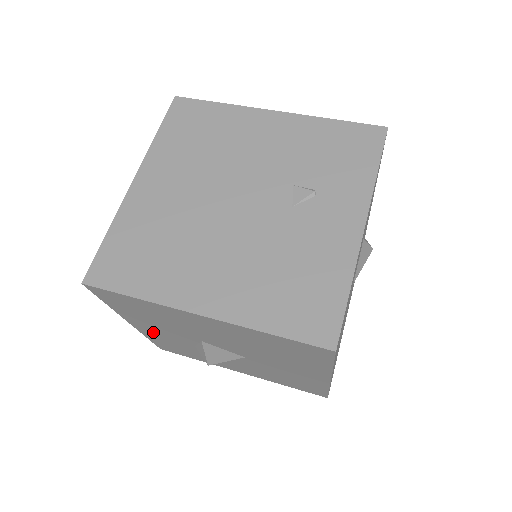
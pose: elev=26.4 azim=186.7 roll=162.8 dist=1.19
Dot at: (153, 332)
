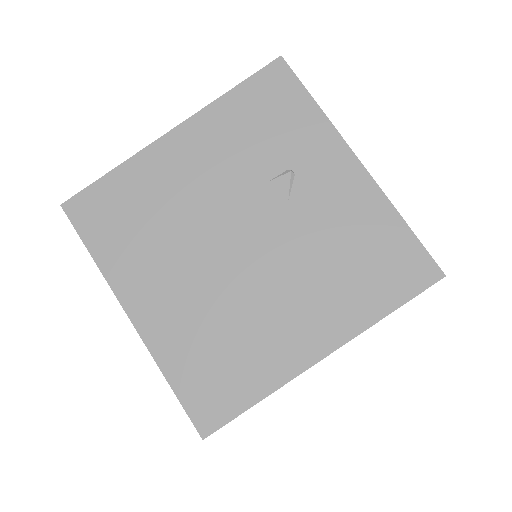
Dot at: occluded
